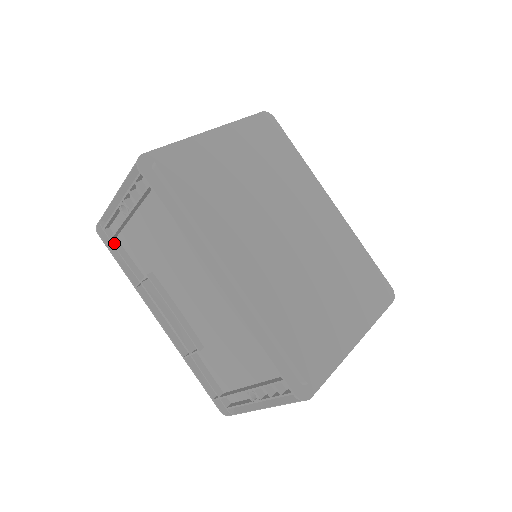
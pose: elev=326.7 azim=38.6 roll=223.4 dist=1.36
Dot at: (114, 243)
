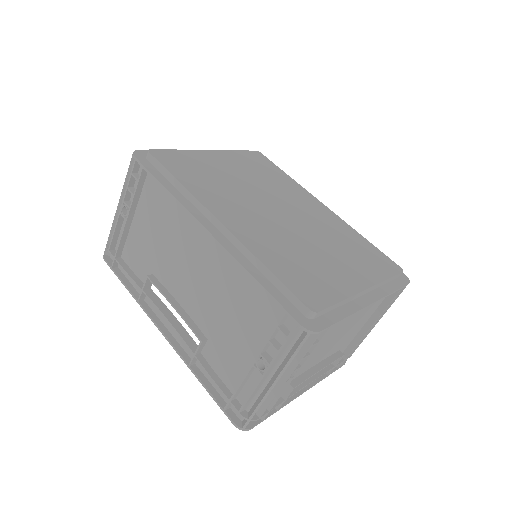
Dot at: (118, 260)
